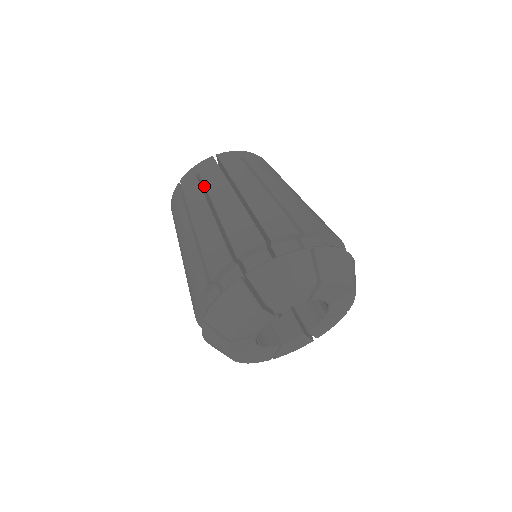
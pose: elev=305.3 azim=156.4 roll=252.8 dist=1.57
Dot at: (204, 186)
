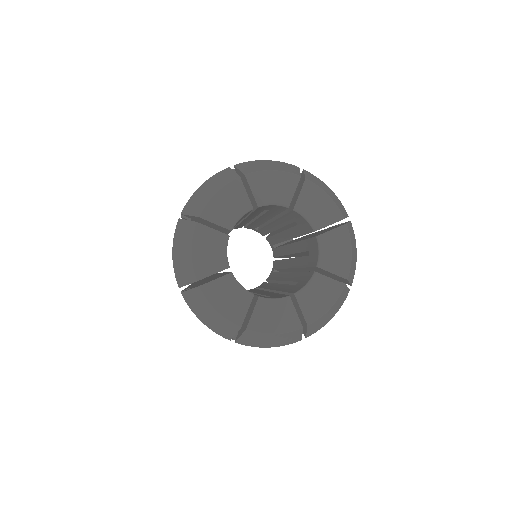
Dot at: occluded
